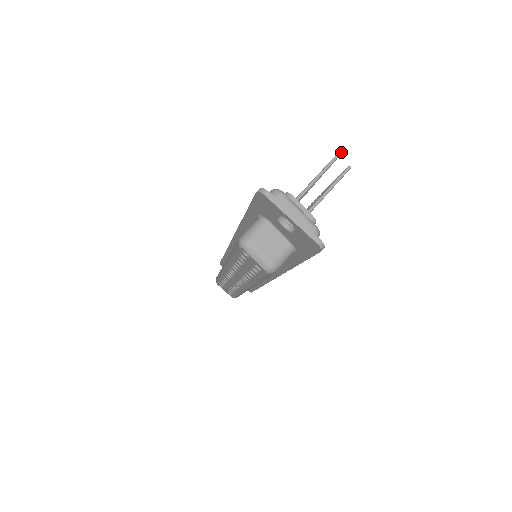
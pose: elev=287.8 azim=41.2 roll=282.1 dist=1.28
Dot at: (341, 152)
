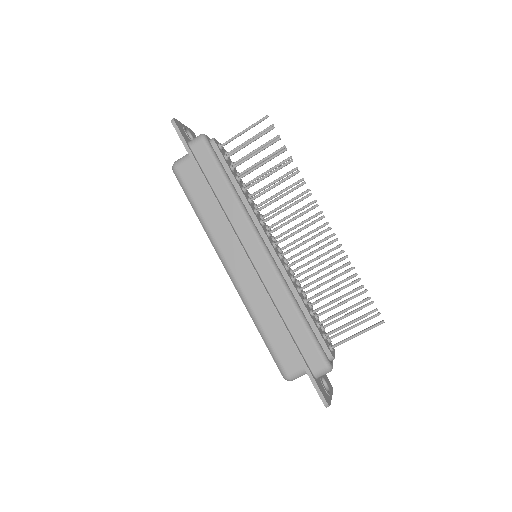
Dot at: occluded
